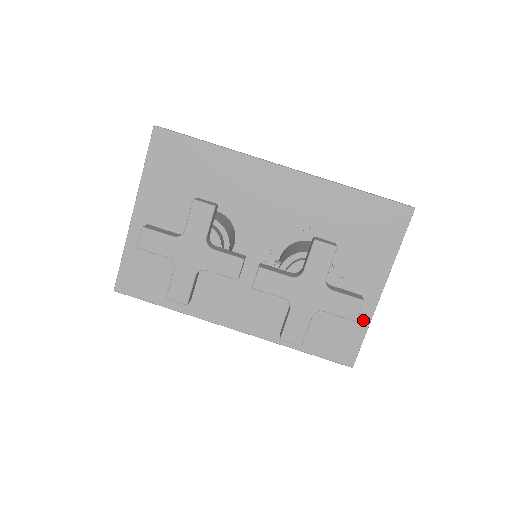
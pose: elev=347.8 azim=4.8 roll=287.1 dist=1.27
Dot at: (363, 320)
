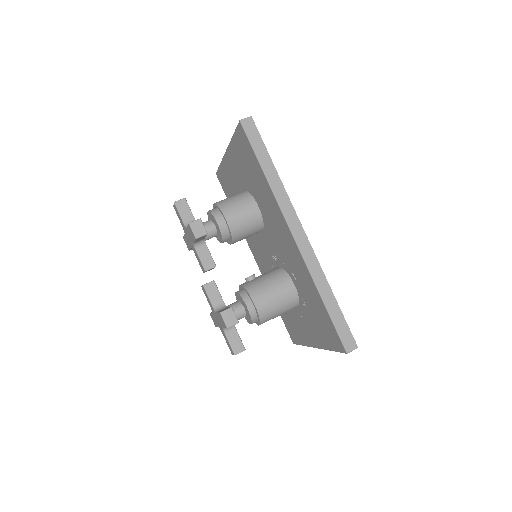
Dot at: (304, 341)
